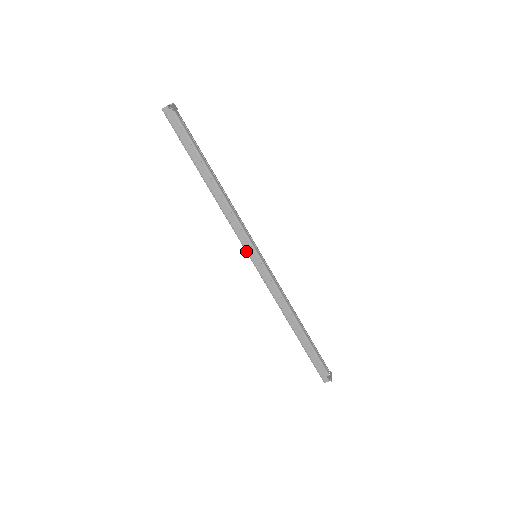
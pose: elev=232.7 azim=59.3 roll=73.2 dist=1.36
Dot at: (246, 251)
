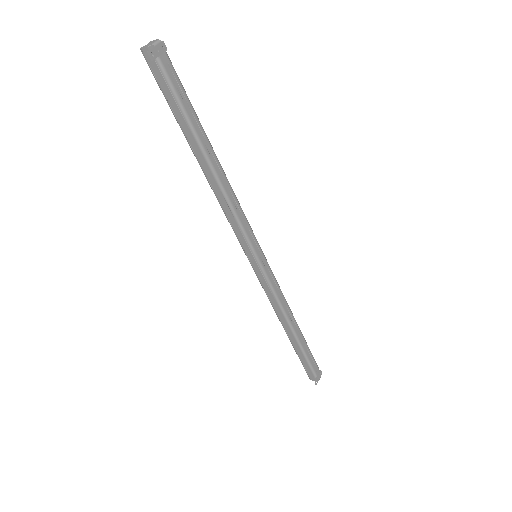
Dot at: (243, 250)
